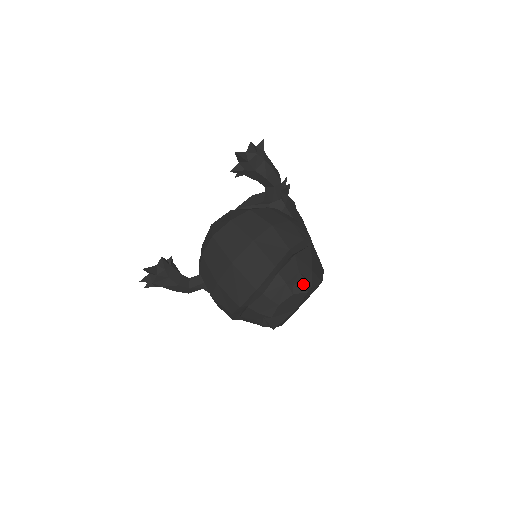
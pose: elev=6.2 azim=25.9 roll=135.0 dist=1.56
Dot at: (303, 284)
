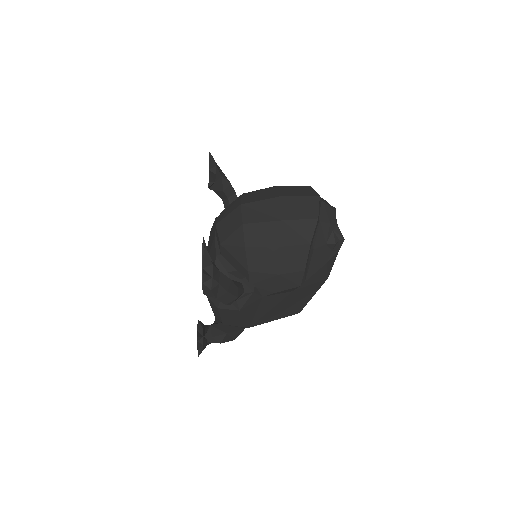
Dot at: occluded
